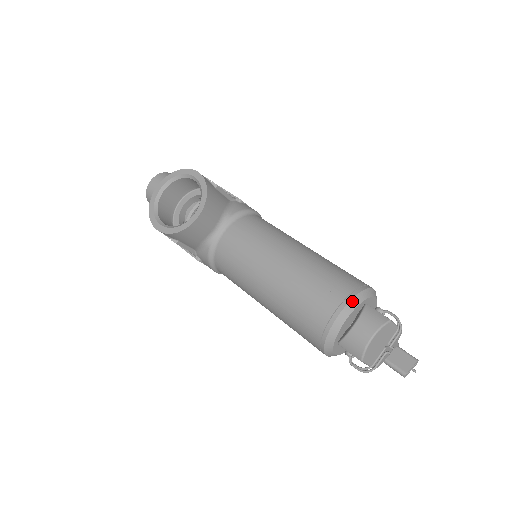
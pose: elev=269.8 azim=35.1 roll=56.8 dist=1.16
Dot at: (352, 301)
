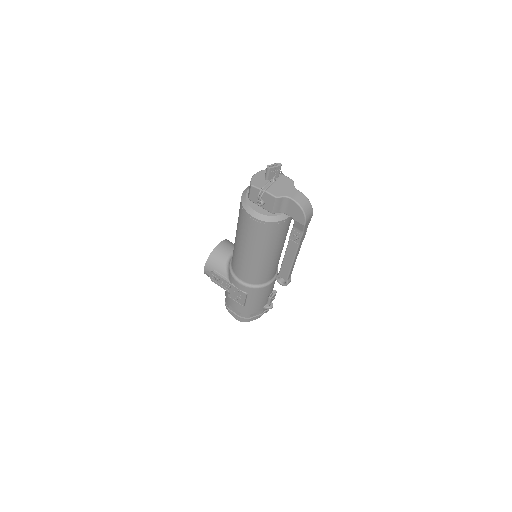
Dot at: occluded
